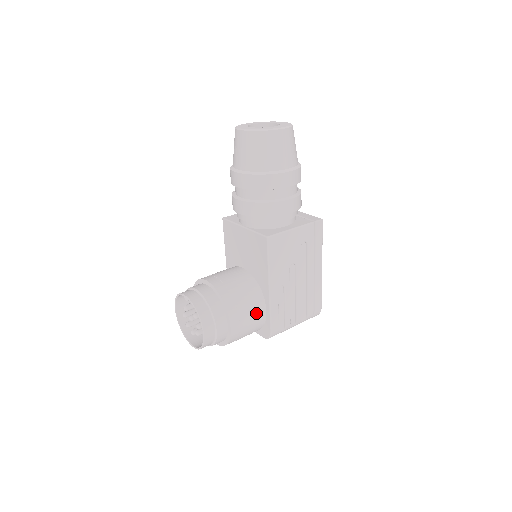
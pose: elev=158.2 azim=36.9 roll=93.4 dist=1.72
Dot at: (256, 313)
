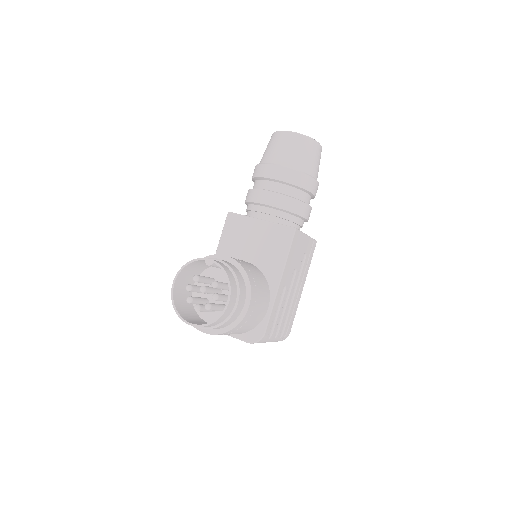
Dot at: (264, 304)
